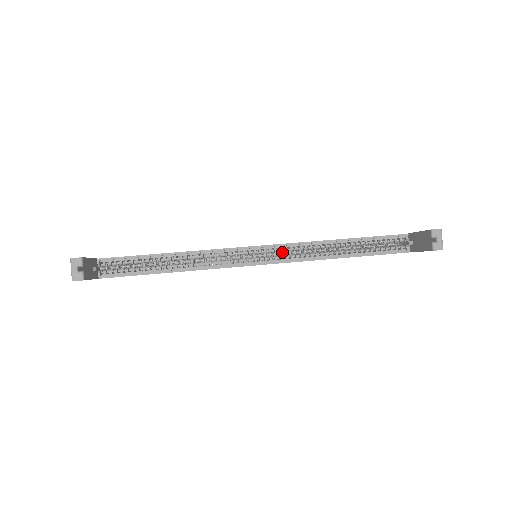
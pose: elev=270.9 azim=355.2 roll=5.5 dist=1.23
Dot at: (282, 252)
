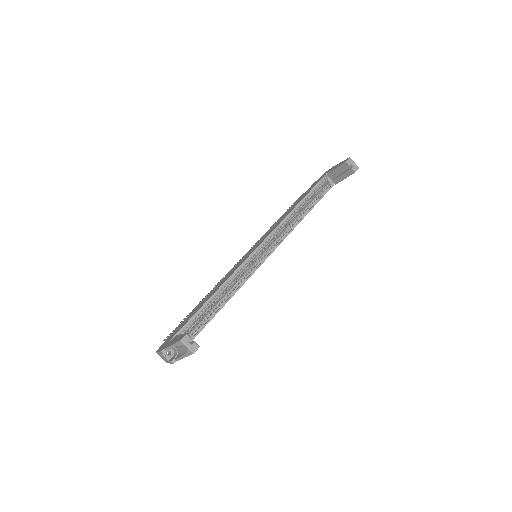
Dot at: (271, 240)
